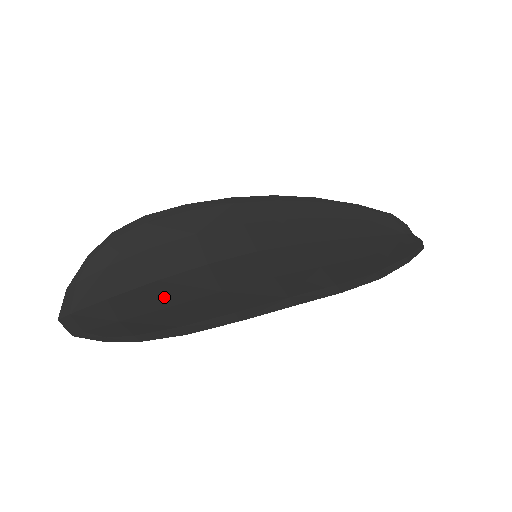
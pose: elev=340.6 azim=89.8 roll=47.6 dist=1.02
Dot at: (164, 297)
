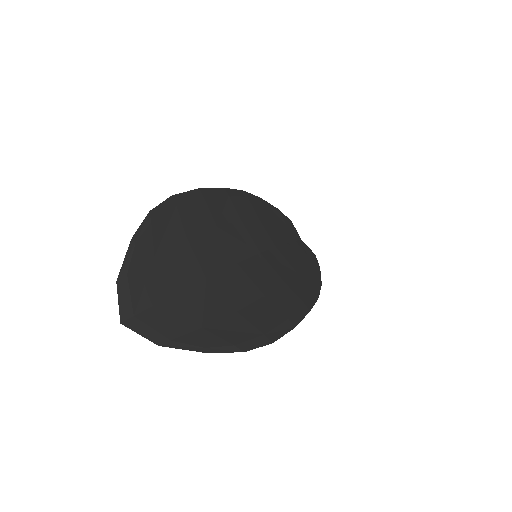
Dot at: (226, 299)
